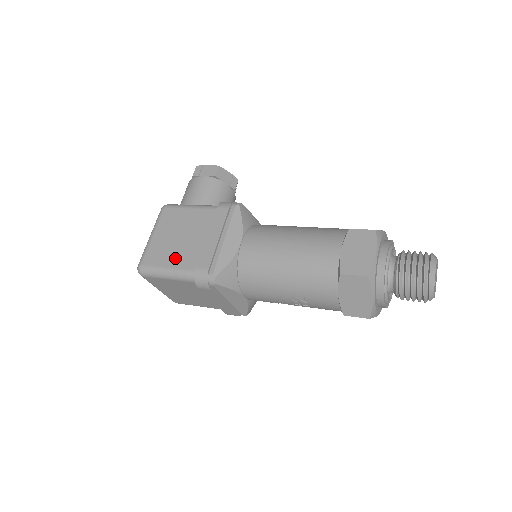
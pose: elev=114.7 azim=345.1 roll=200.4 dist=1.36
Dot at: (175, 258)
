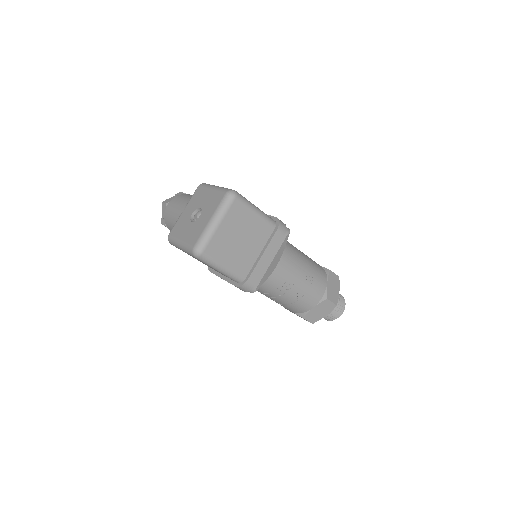
Dot at: occluded
